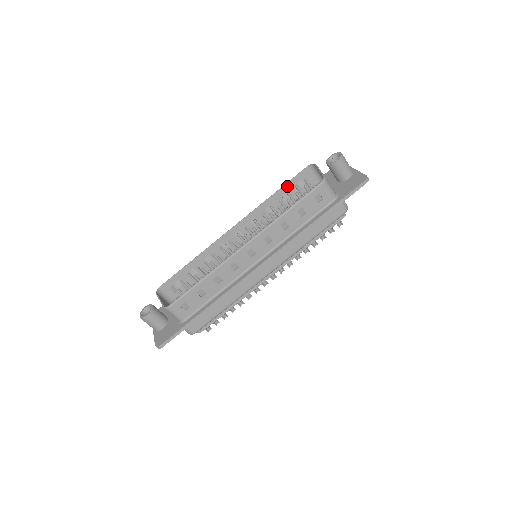
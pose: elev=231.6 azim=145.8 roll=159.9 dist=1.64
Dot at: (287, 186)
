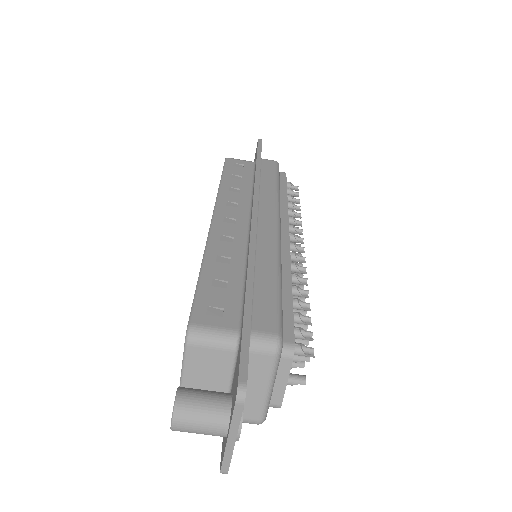
Dot at: occluded
